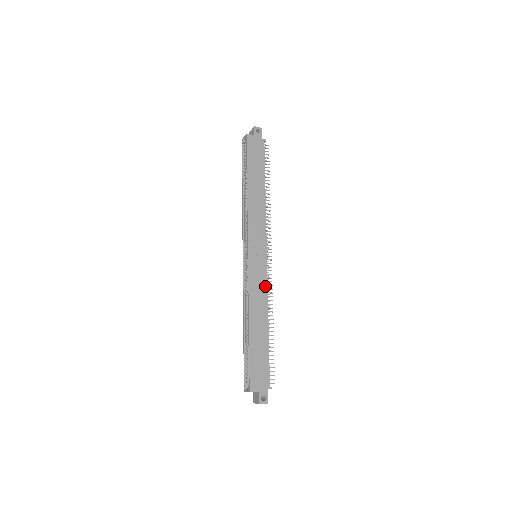
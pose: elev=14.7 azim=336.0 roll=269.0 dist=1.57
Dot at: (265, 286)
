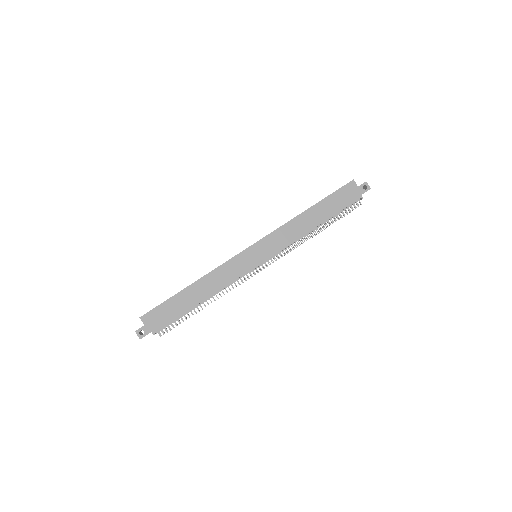
Dot at: (234, 277)
